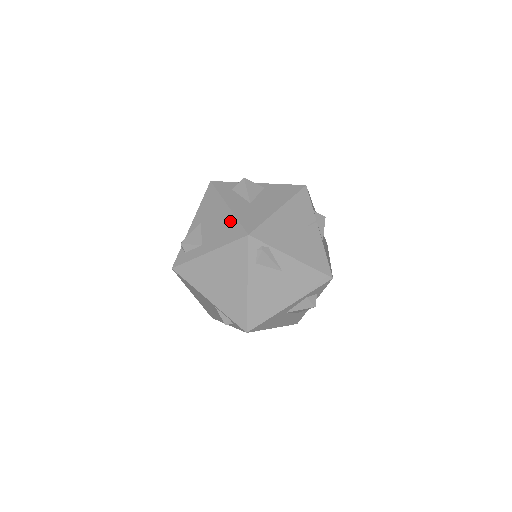
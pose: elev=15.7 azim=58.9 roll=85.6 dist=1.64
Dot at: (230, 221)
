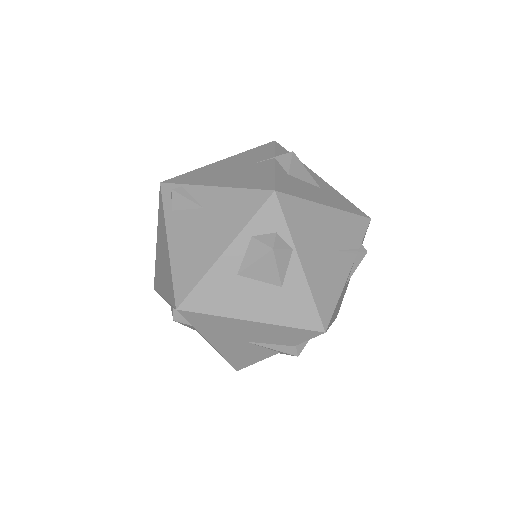
Dot at: occluded
